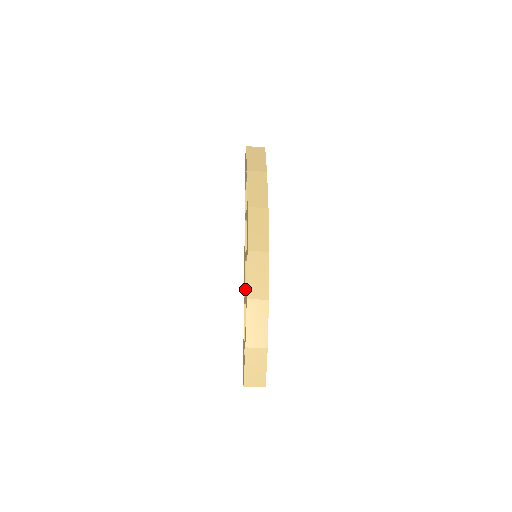
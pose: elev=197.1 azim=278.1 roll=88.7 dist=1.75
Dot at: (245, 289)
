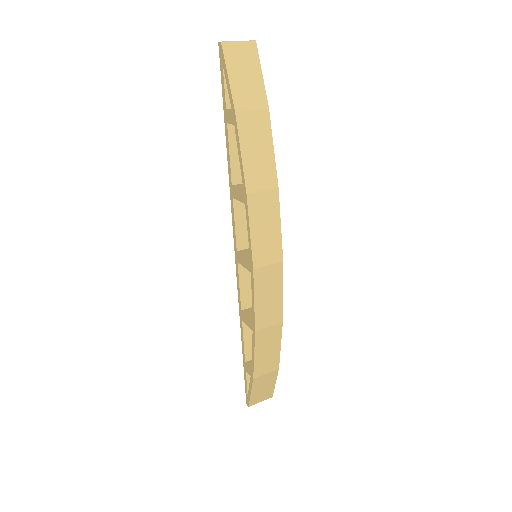
Dot at: (241, 300)
